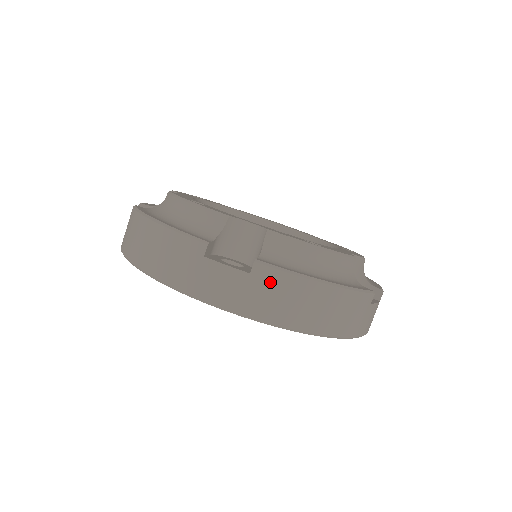
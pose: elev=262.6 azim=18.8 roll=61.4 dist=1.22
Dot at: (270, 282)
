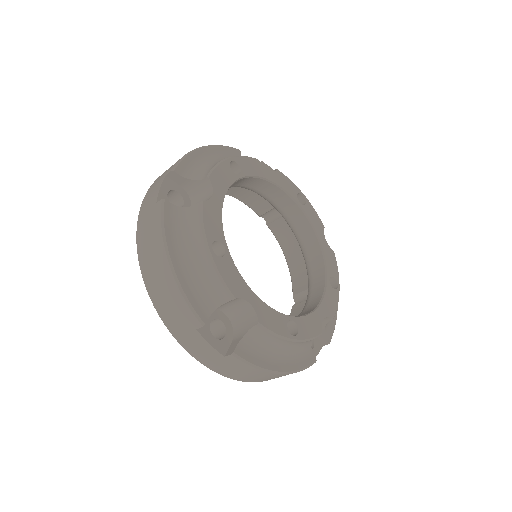
Dot at: (236, 365)
